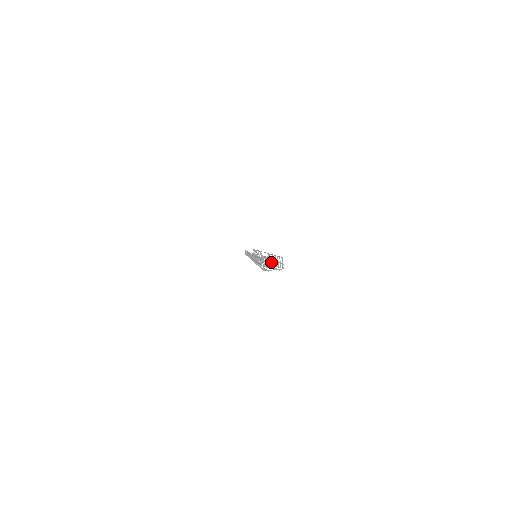
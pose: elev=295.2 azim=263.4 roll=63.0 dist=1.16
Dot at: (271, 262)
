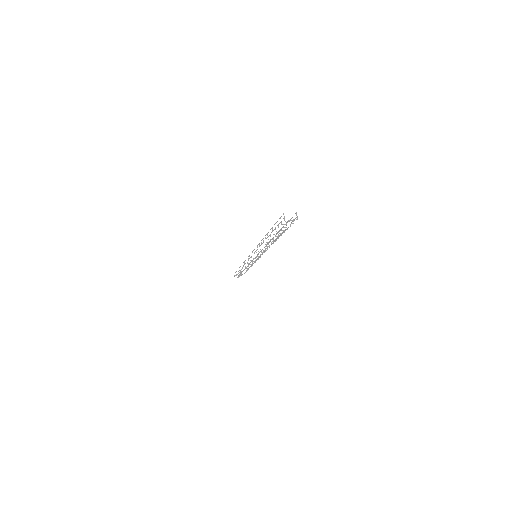
Dot at: occluded
